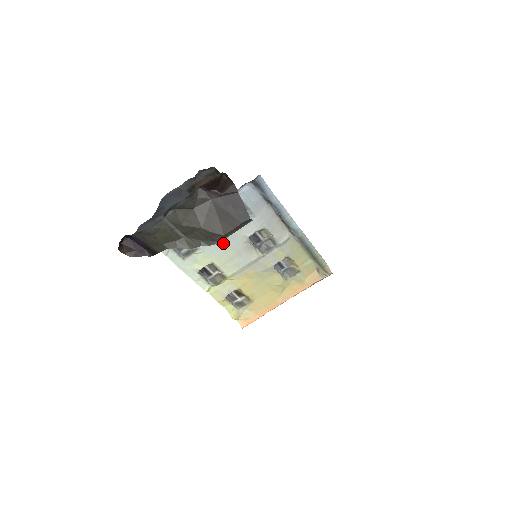
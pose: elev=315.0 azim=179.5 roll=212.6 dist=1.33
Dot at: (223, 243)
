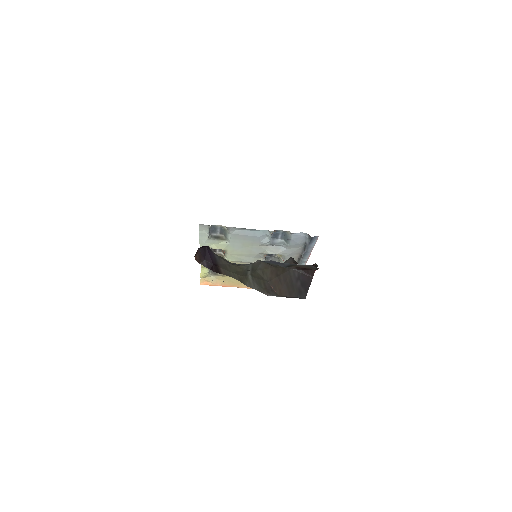
Dot at: (247, 246)
